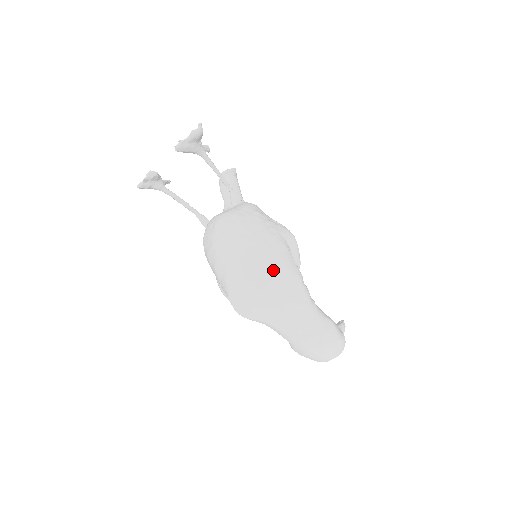
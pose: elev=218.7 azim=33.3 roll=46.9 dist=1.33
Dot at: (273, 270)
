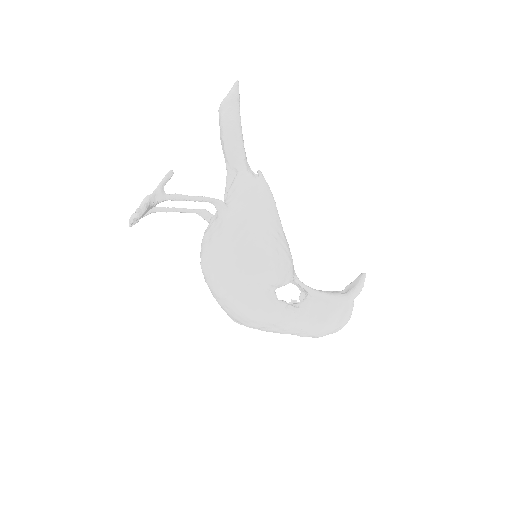
Dot at: (250, 320)
